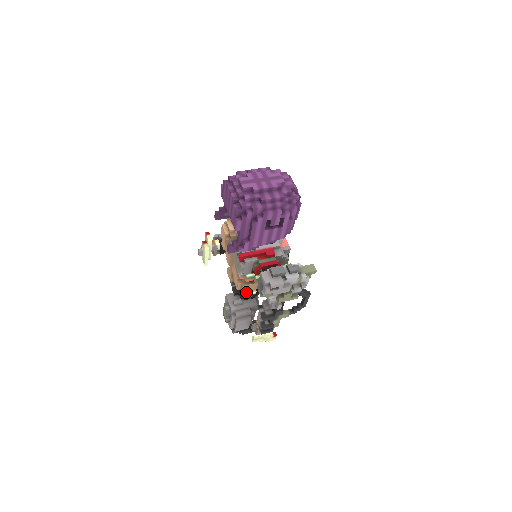
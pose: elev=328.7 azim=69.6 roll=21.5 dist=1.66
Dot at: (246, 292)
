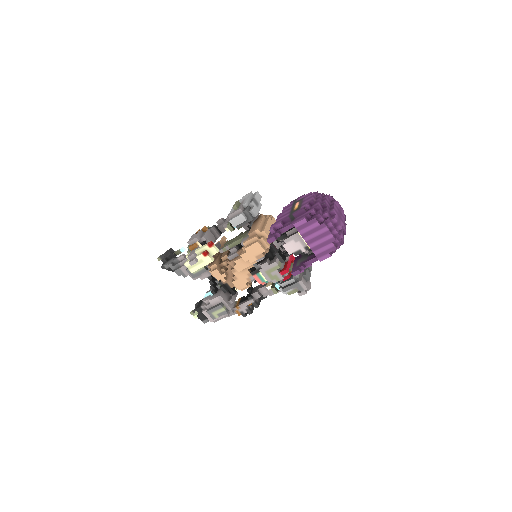
Dot at: occluded
